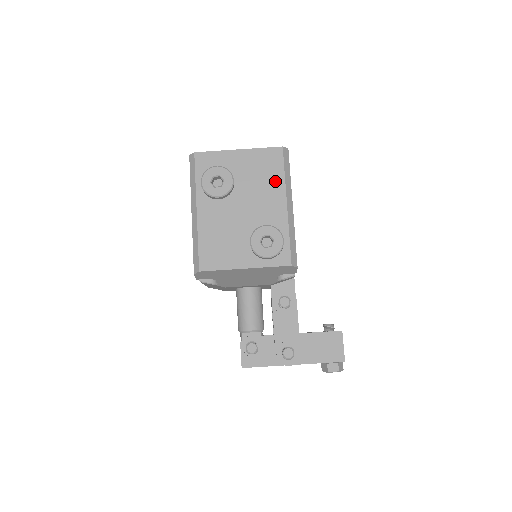
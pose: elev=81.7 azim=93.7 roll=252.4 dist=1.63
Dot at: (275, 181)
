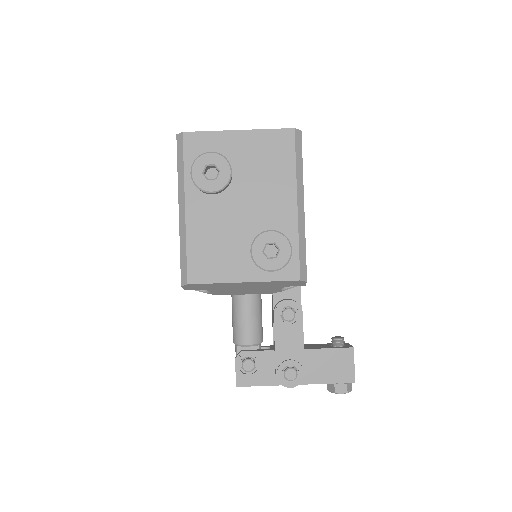
Dot at: (283, 173)
